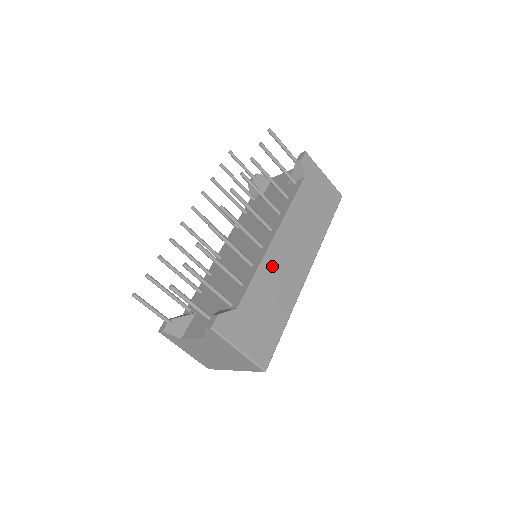
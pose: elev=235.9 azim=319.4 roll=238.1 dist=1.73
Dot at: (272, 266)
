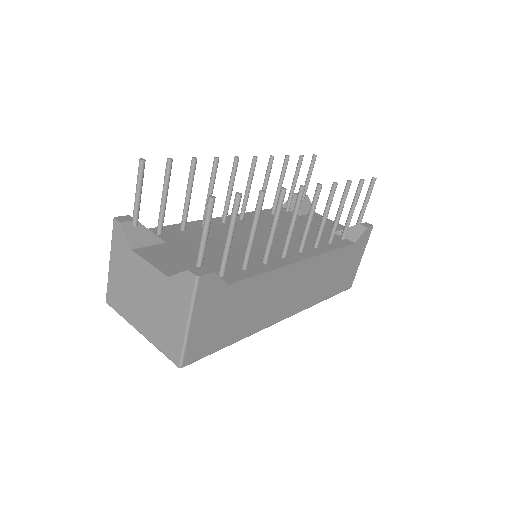
Dot at: (278, 282)
